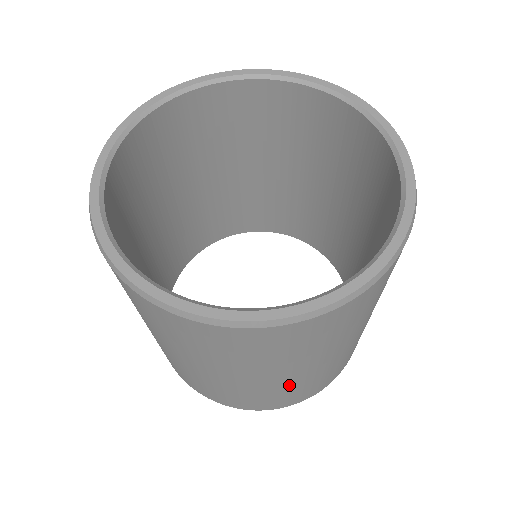
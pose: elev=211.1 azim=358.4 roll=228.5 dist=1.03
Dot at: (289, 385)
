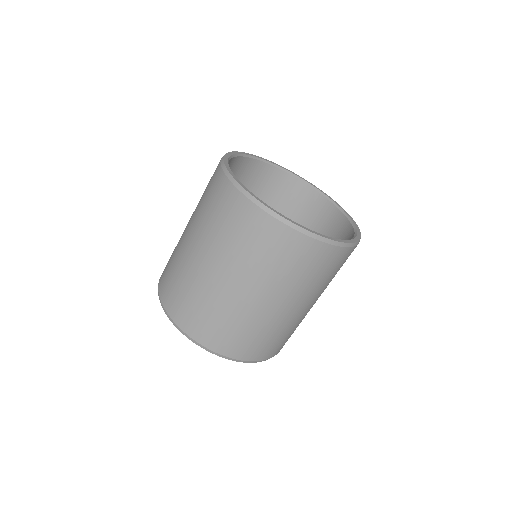
Dot at: (196, 277)
